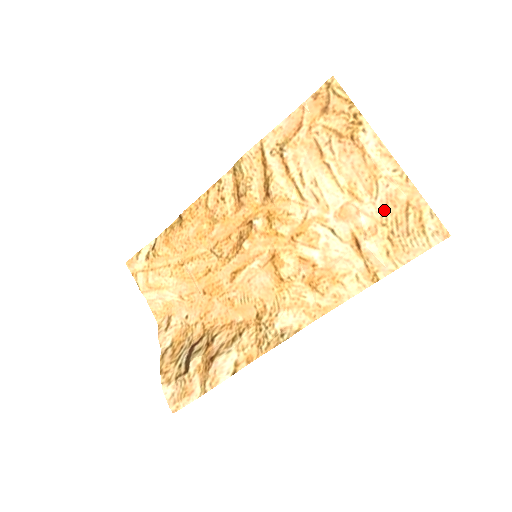
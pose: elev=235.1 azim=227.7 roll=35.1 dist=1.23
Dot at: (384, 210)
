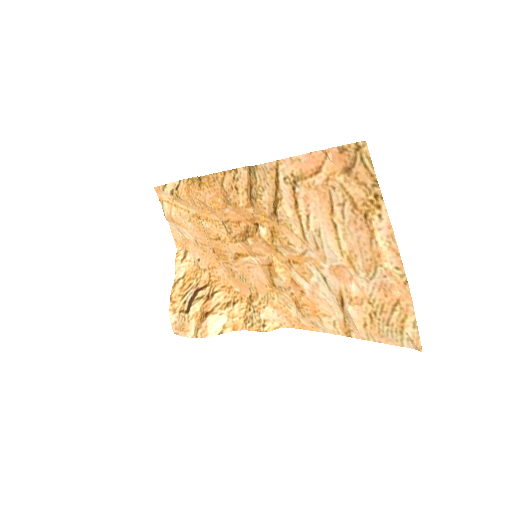
Dot at: (375, 292)
